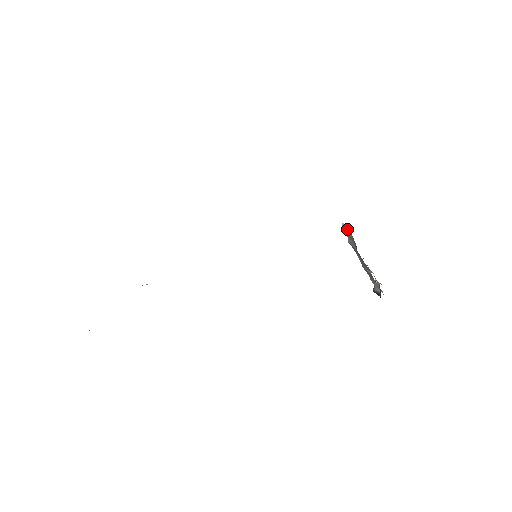
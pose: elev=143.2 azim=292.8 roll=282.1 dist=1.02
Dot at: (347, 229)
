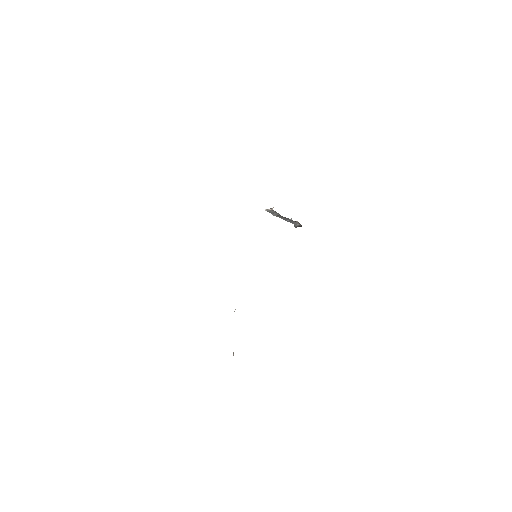
Dot at: (270, 210)
